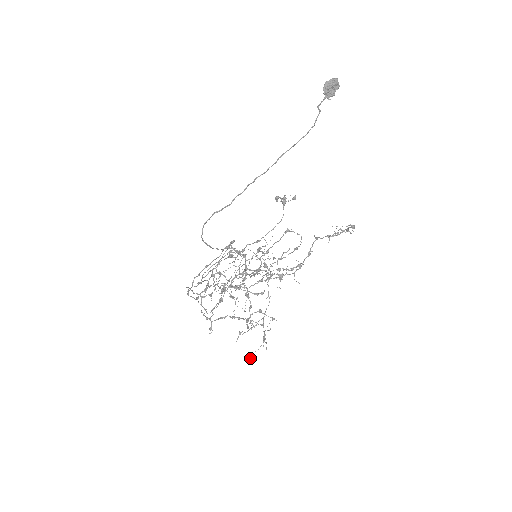
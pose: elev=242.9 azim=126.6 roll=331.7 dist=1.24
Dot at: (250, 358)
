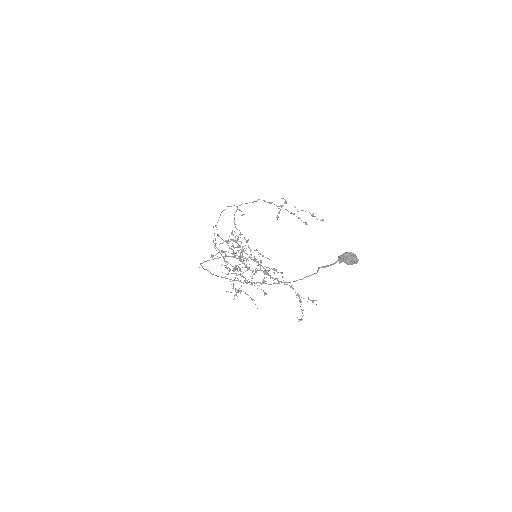
Dot at: occluded
